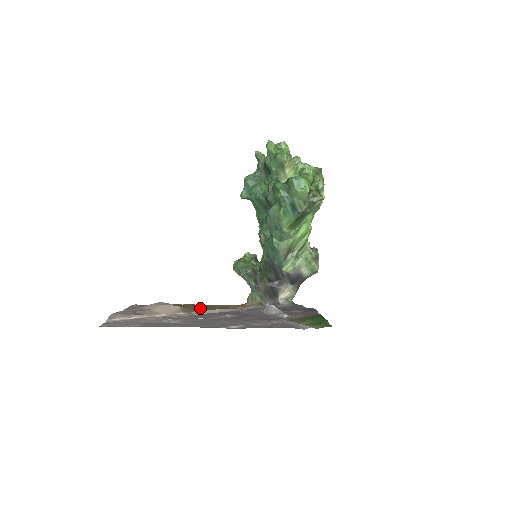
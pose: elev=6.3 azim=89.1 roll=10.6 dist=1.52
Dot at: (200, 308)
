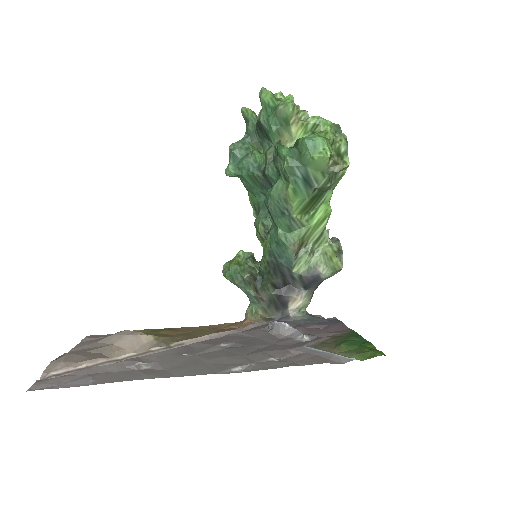
Dot at: (182, 334)
